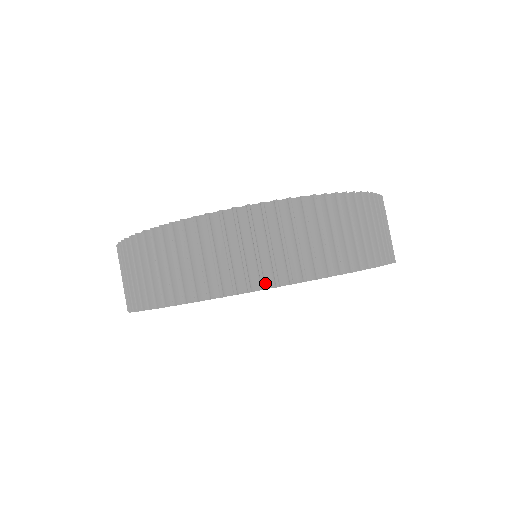
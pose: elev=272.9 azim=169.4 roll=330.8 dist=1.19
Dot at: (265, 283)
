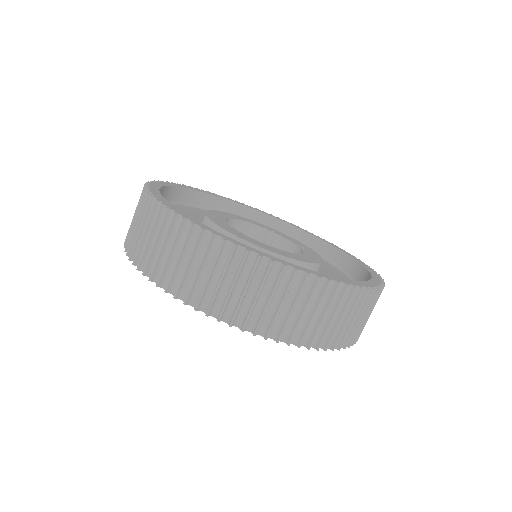
Dot at: (327, 344)
